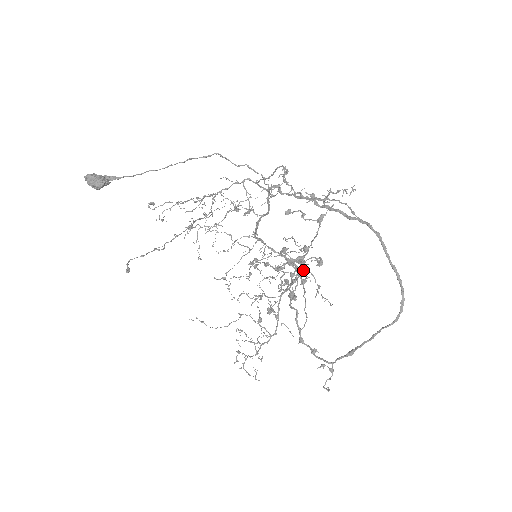
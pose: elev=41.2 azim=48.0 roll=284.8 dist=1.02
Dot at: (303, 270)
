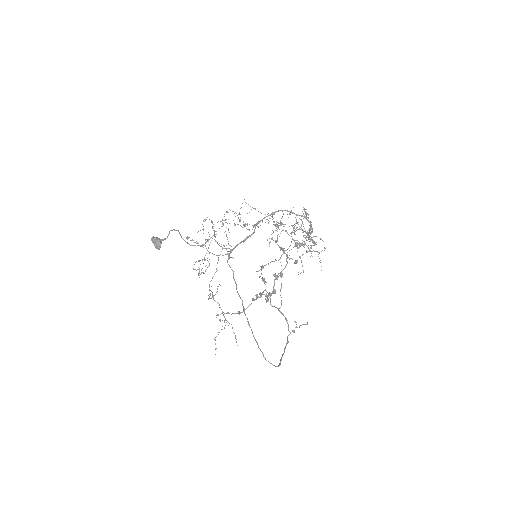
Dot at: (280, 275)
